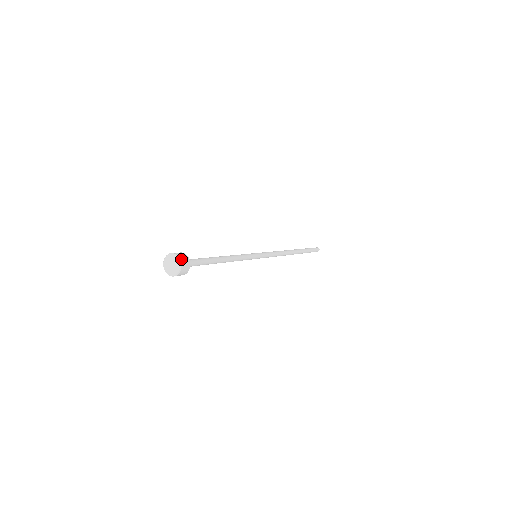
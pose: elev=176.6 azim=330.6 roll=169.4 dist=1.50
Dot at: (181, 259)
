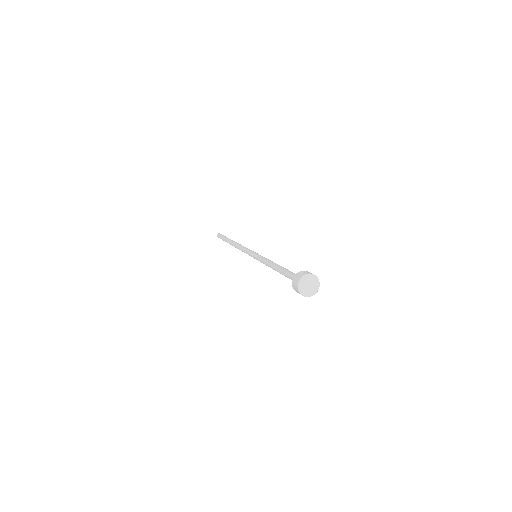
Dot at: (315, 275)
